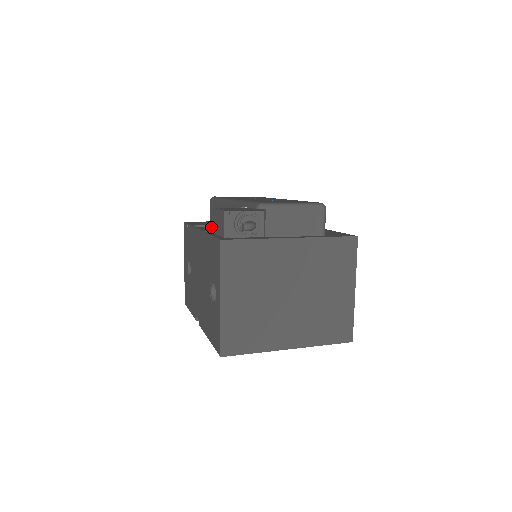
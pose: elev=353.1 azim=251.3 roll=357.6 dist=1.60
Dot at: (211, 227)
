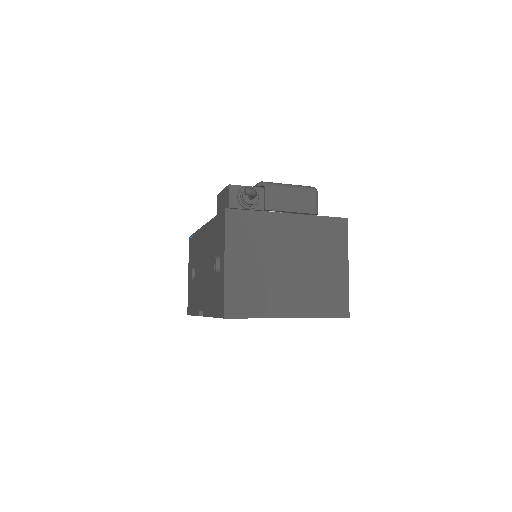
Dot at: occluded
